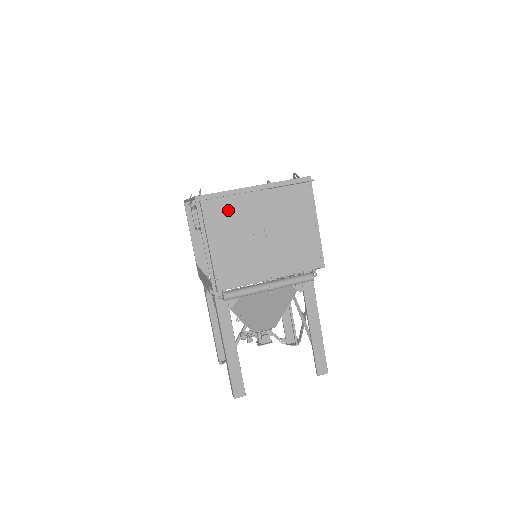
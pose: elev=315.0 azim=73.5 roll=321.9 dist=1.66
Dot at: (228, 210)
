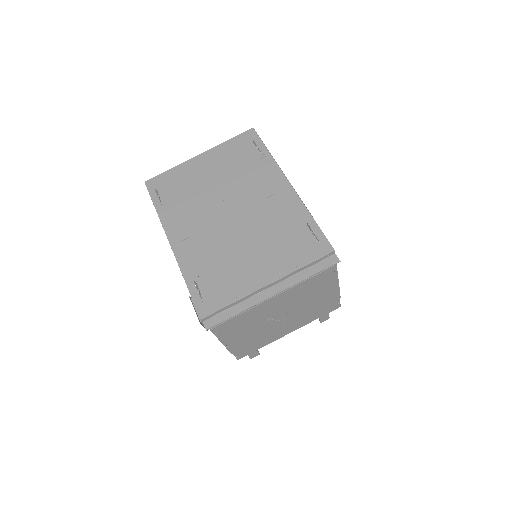
Dot at: (242, 320)
